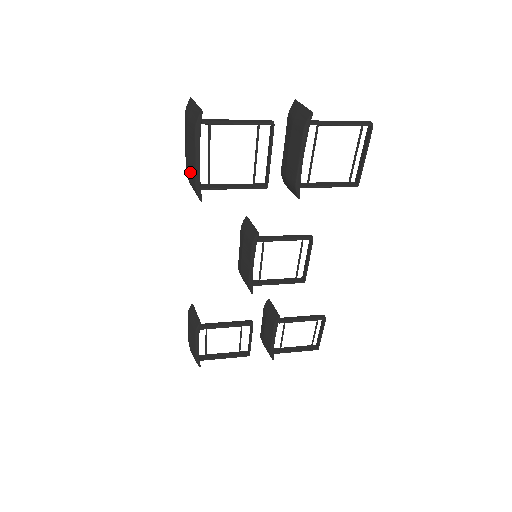
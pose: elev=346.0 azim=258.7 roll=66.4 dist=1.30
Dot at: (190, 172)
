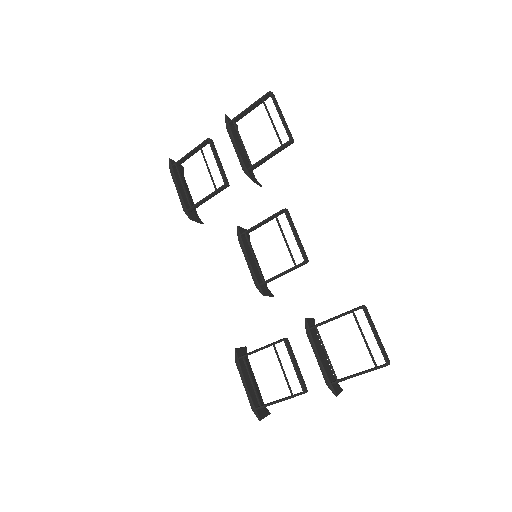
Dot at: occluded
